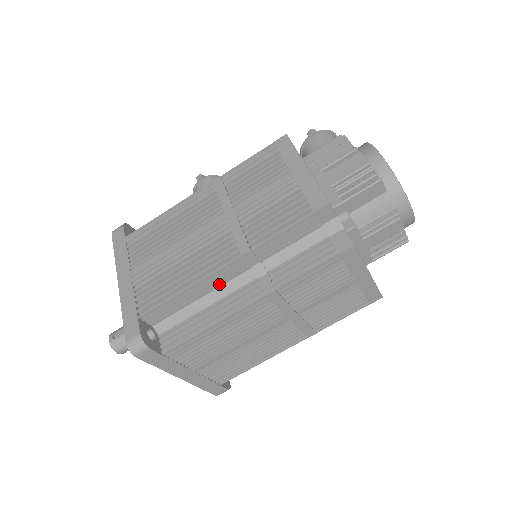
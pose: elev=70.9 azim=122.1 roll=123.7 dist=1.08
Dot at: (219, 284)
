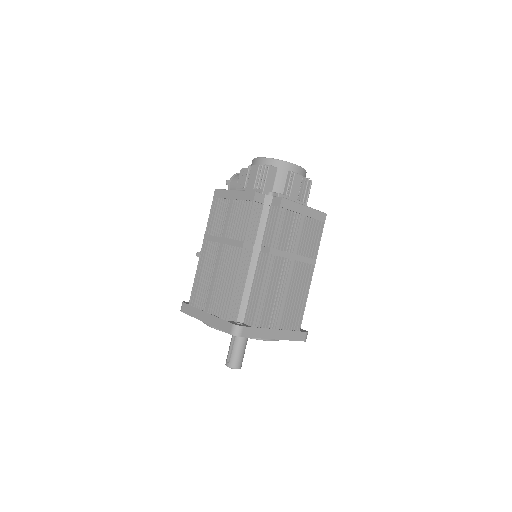
Dot at: (246, 272)
